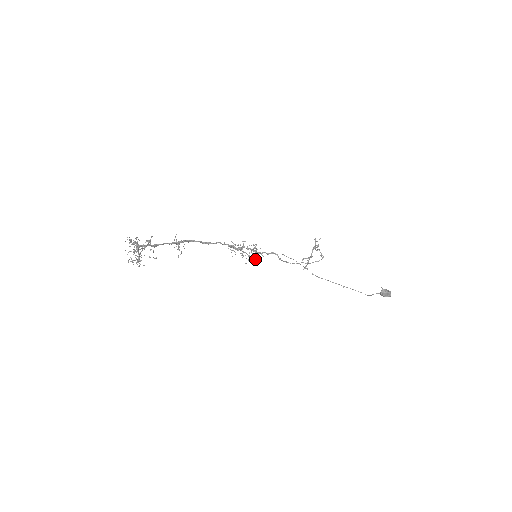
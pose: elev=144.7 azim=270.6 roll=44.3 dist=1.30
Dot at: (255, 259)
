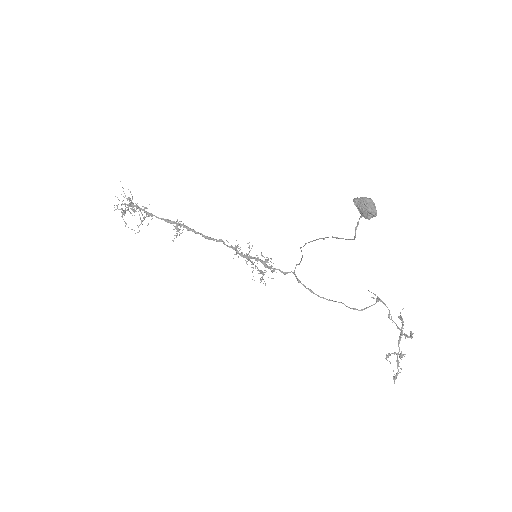
Dot at: occluded
